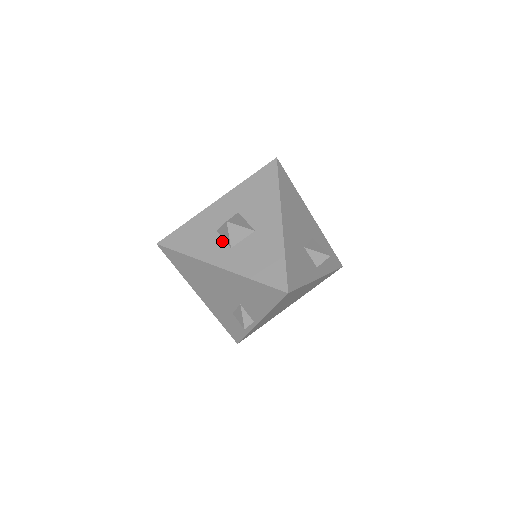
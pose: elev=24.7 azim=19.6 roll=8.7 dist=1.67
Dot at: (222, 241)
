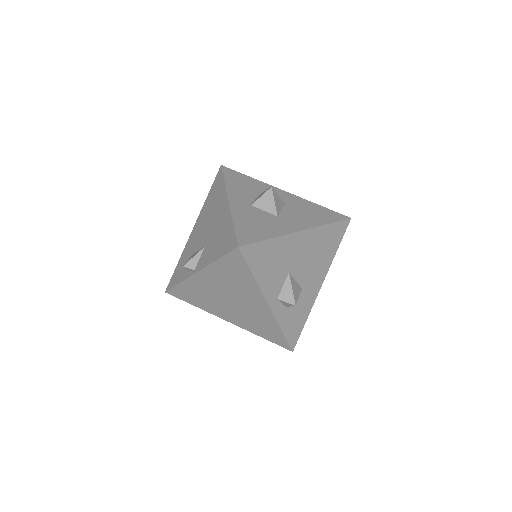
Dot at: (253, 199)
